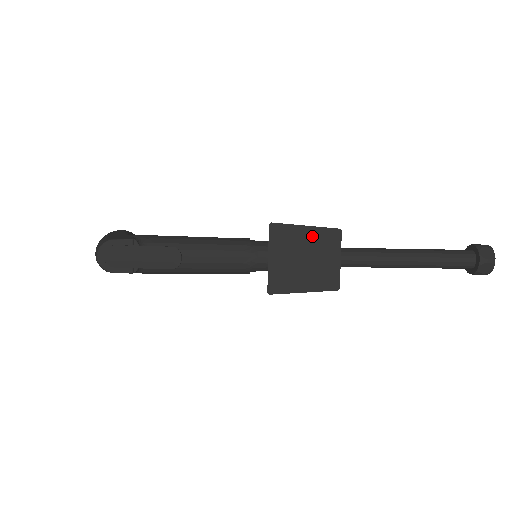
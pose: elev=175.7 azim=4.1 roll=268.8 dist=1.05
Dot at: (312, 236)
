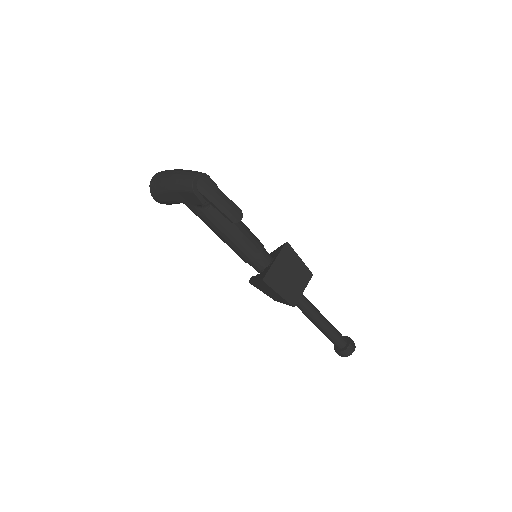
Dot at: (300, 266)
